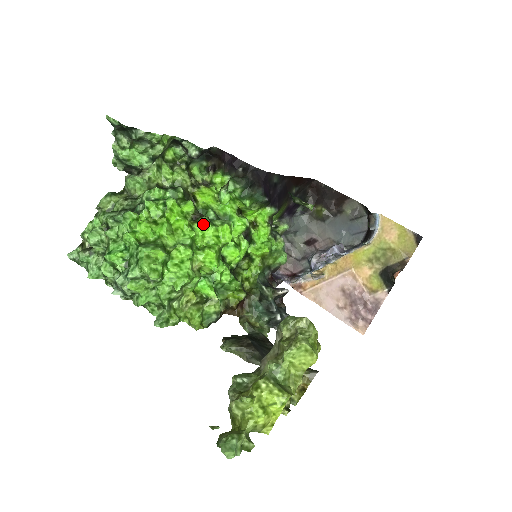
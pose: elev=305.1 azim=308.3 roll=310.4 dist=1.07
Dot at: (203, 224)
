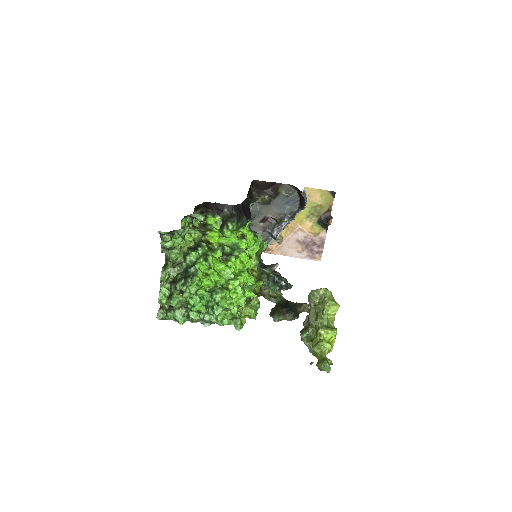
Dot at: (234, 261)
